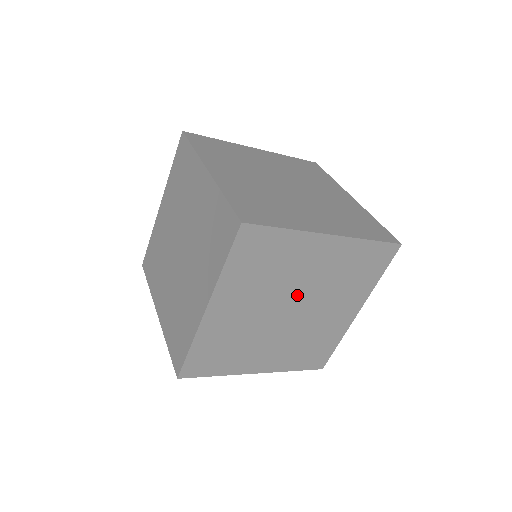
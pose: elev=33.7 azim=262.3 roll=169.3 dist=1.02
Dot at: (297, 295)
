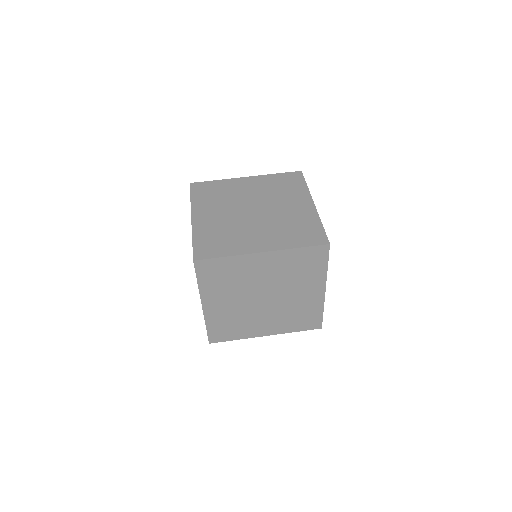
Dot at: (262, 289)
